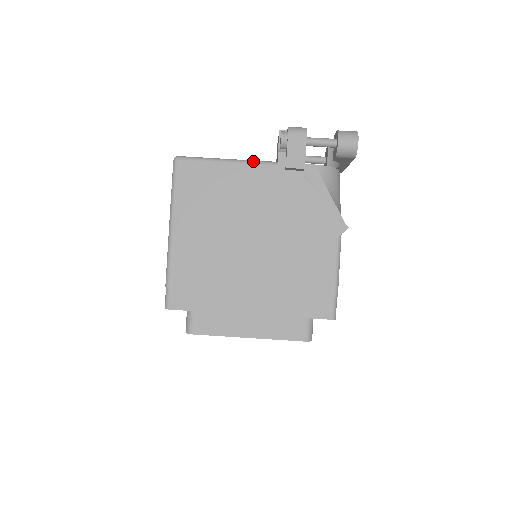
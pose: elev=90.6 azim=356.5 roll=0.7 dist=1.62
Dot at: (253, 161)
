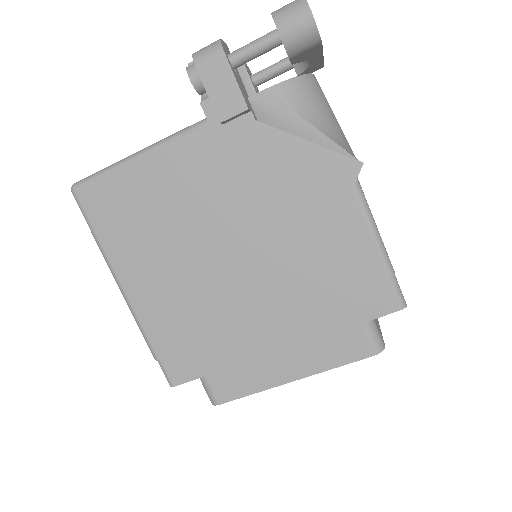
Dot at: (172, 136)
